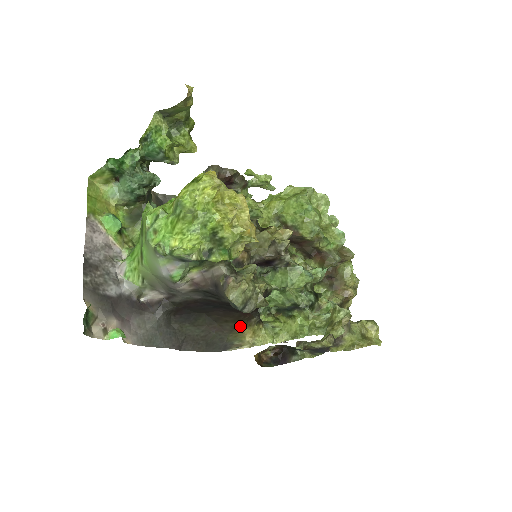
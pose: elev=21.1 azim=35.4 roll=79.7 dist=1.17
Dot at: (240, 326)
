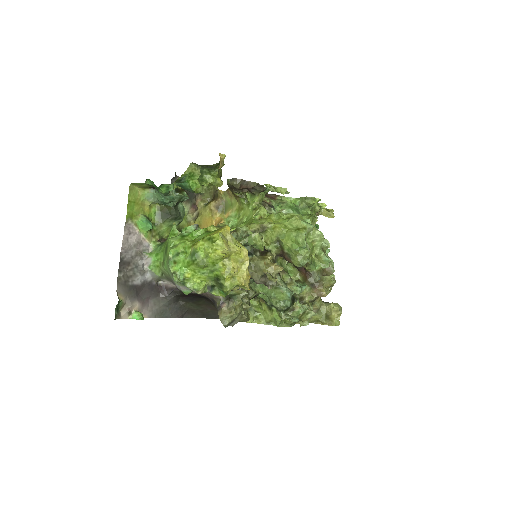
Dot at: occluded
